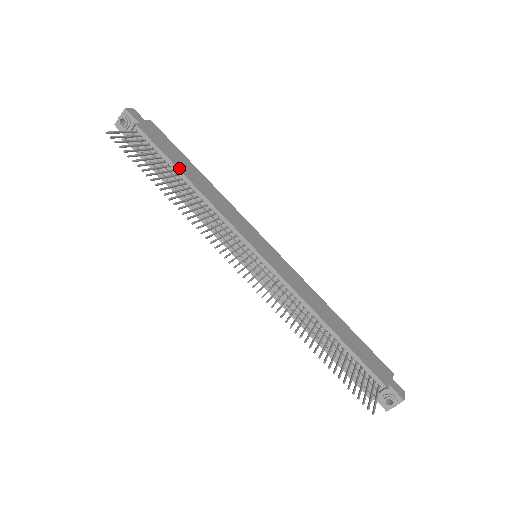
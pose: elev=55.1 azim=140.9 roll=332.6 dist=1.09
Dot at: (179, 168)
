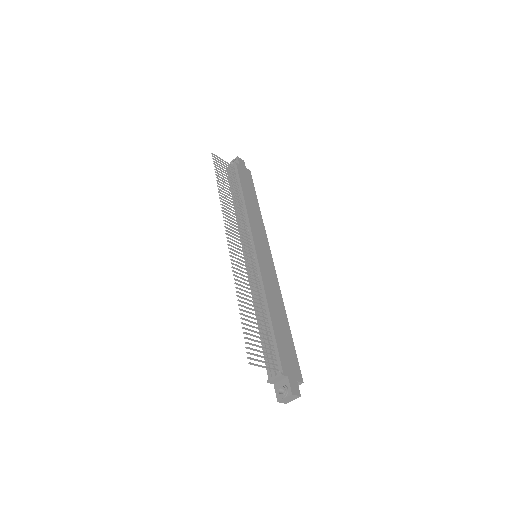
Dot at: (243, 191)
